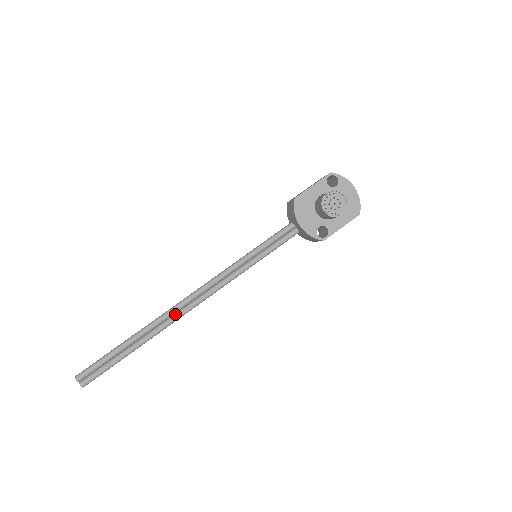
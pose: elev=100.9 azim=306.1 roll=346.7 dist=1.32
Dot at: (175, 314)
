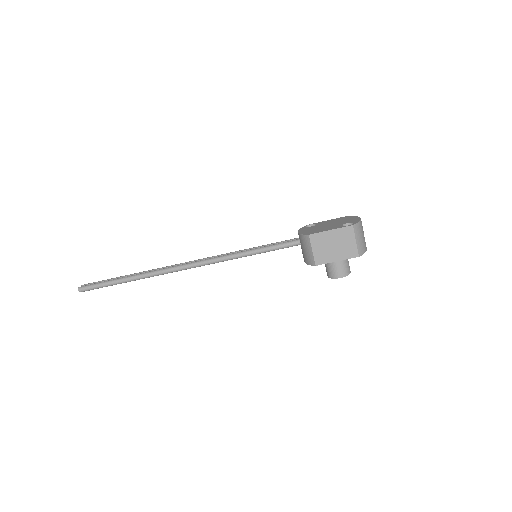
Dot at: occluded
